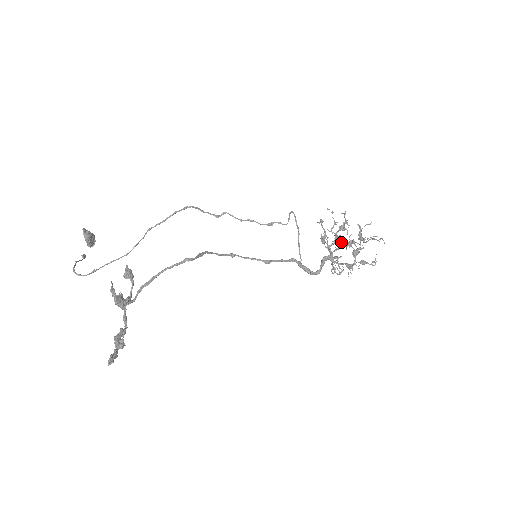
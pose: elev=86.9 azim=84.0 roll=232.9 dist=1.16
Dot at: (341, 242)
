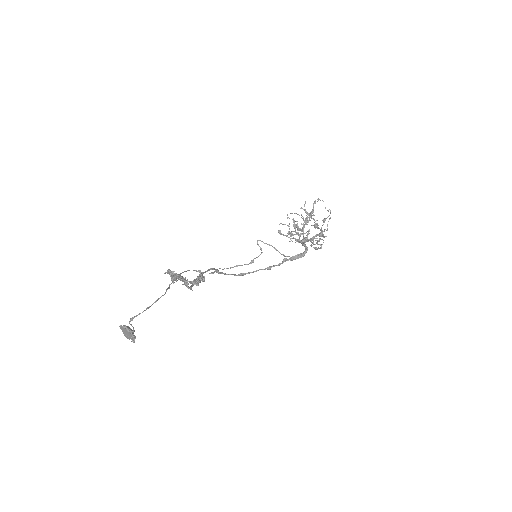
Dot at: occluded
